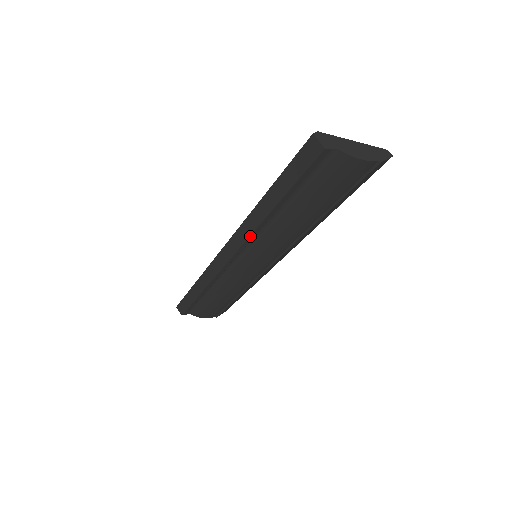
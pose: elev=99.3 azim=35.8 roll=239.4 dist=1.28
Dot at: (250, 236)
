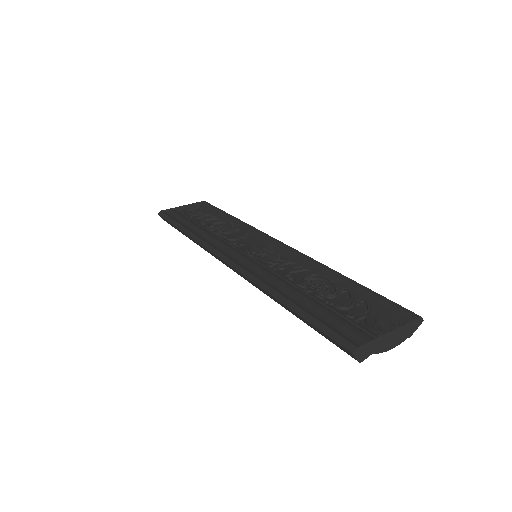
Dot at: (258, 288)
